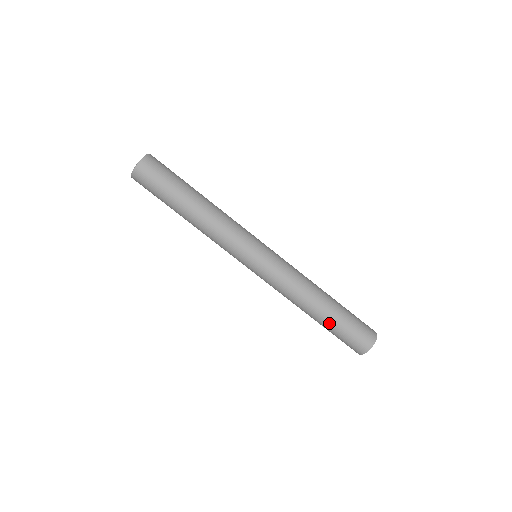
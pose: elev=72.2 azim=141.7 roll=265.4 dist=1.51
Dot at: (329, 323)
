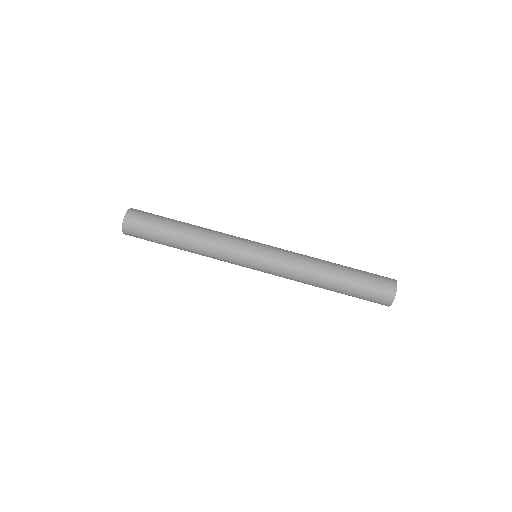
Dot at: (343, 293)
